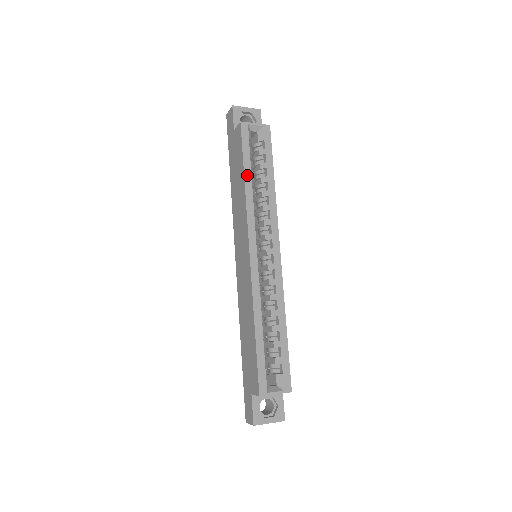
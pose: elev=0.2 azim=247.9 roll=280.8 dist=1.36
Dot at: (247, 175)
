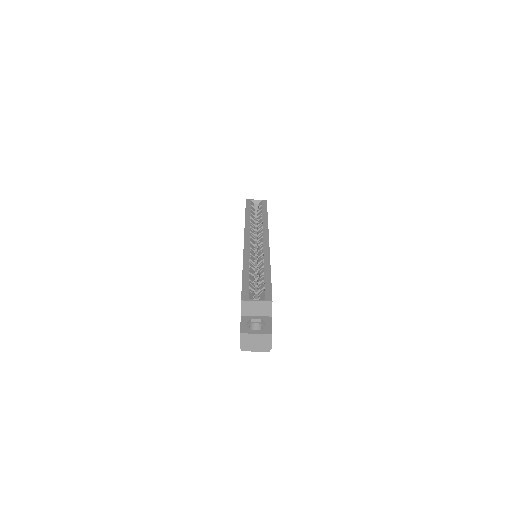
Dot at: (247, 215)
